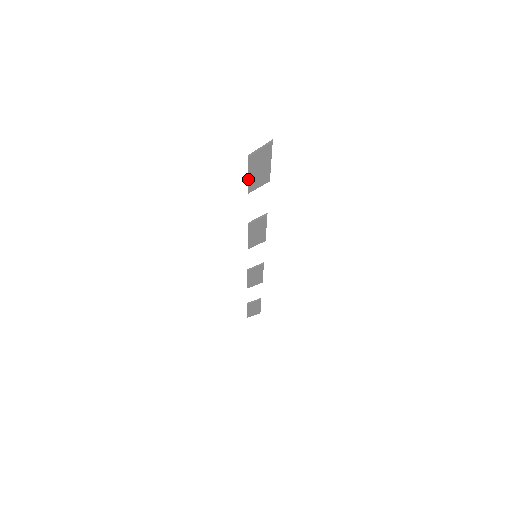
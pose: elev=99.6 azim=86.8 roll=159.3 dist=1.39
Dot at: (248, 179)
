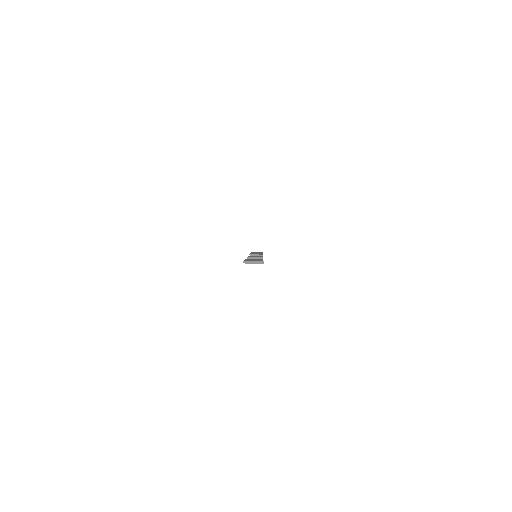
Dot at: occluded
